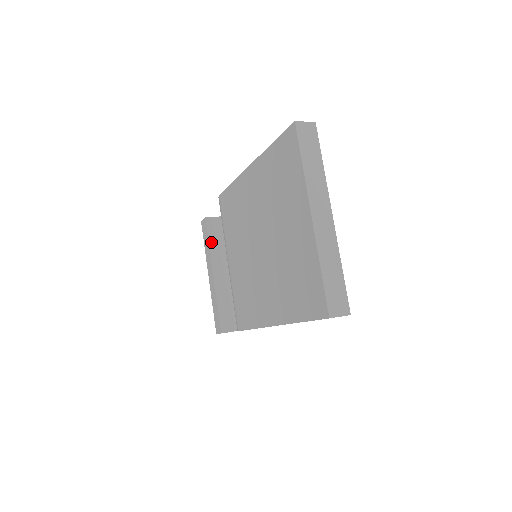
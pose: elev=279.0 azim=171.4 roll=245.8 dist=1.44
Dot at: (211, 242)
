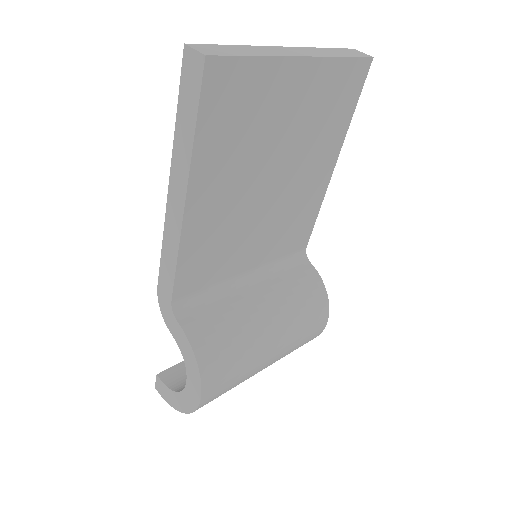
Dot at: occluded
